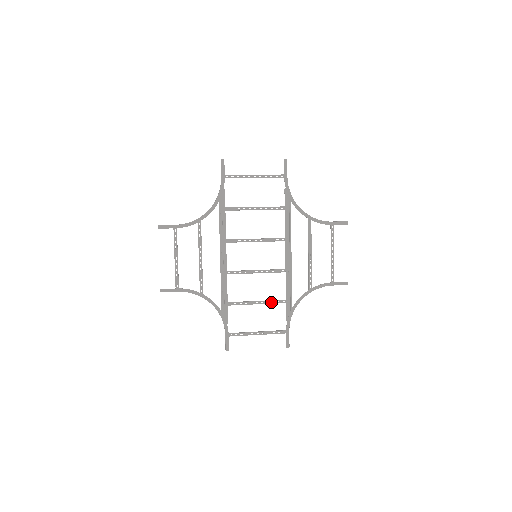
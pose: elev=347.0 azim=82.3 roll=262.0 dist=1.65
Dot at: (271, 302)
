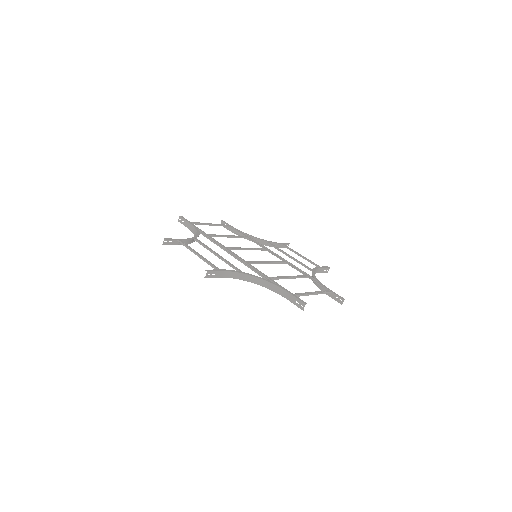
Dot at: (297, 276)
